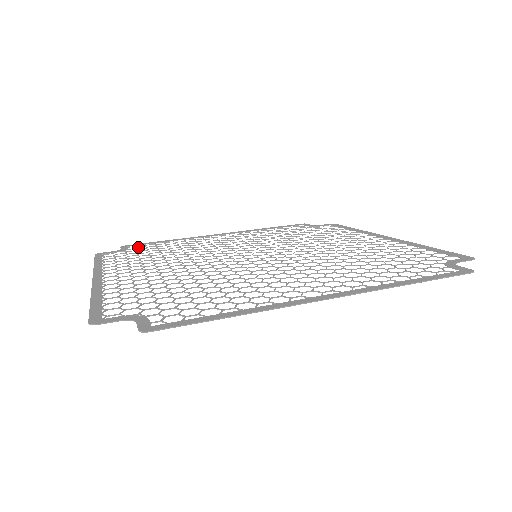
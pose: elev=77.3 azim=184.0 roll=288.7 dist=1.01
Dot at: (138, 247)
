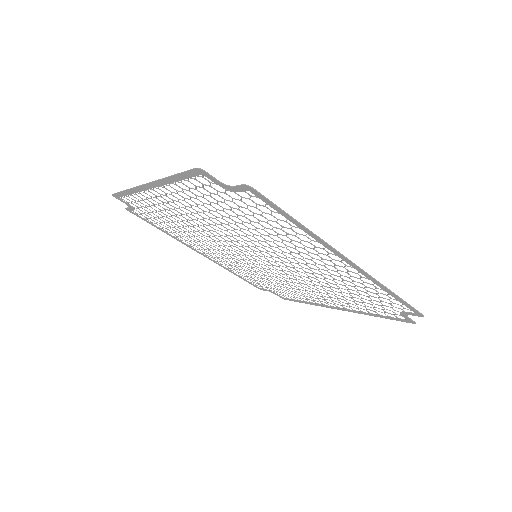
Dot at: (142, 215)
